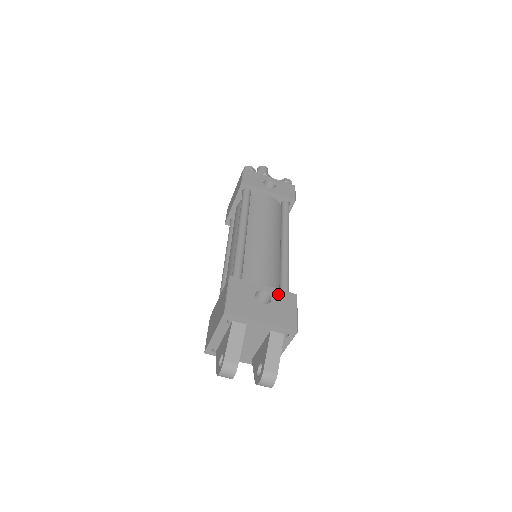
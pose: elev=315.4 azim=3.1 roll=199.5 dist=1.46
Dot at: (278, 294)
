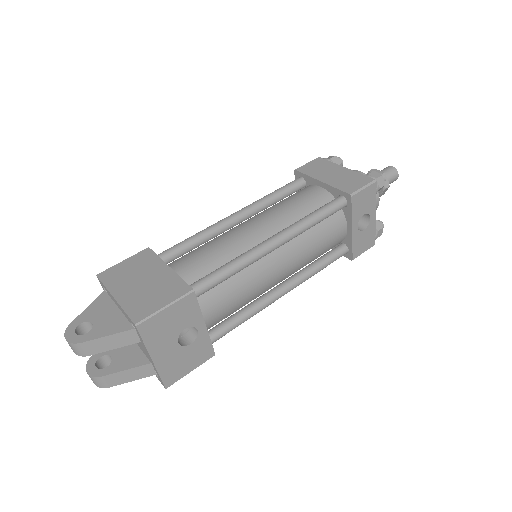
Dot at: (203, 343)
